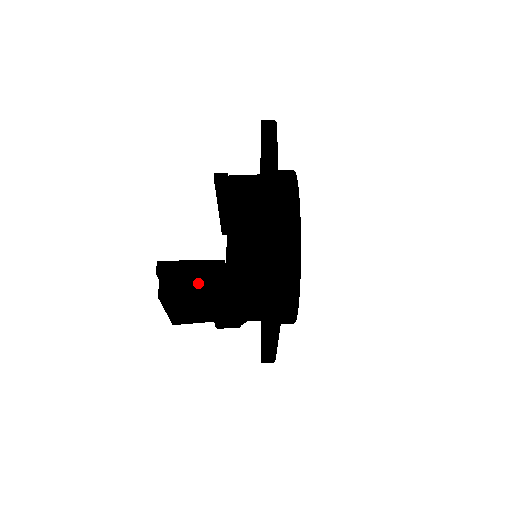
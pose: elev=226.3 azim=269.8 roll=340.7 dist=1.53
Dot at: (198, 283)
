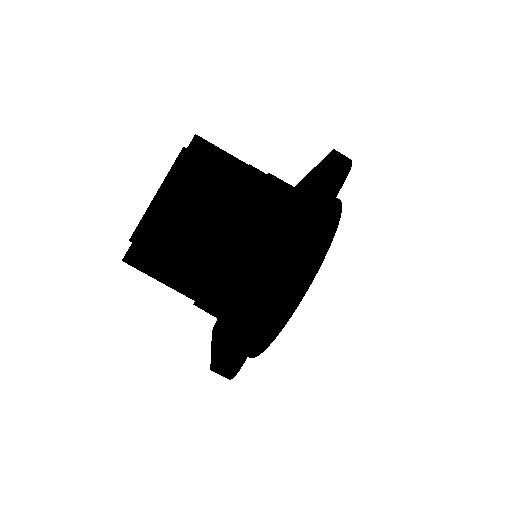
Dot at: occluded
